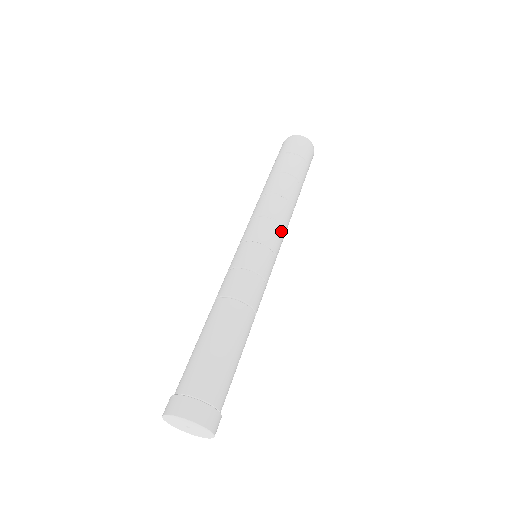
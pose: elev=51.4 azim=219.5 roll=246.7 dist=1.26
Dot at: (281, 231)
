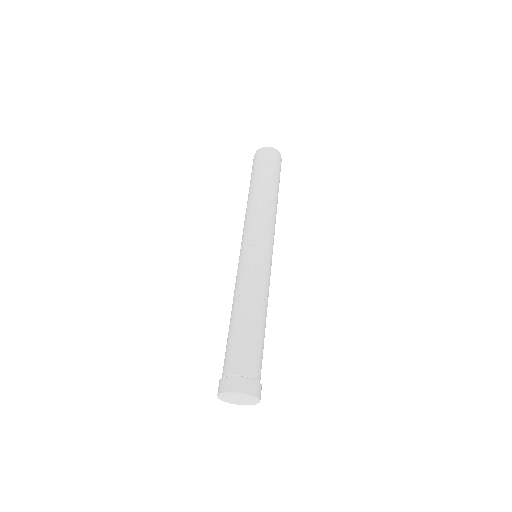
Dot at: (262, 227)
